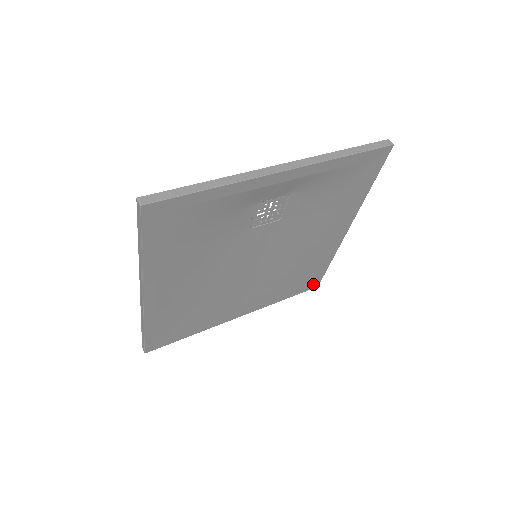
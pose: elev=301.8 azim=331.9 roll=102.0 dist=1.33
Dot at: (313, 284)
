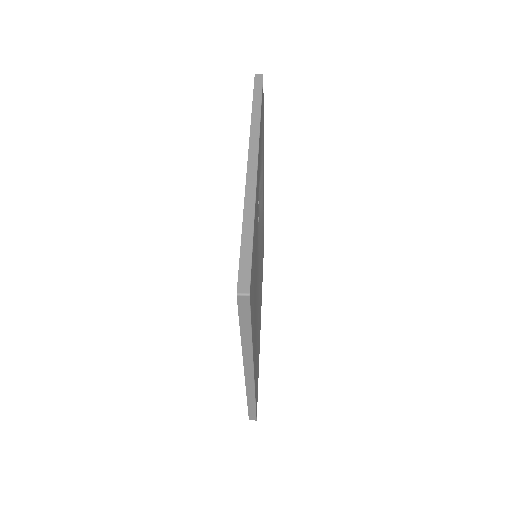
Dot at: occluded
